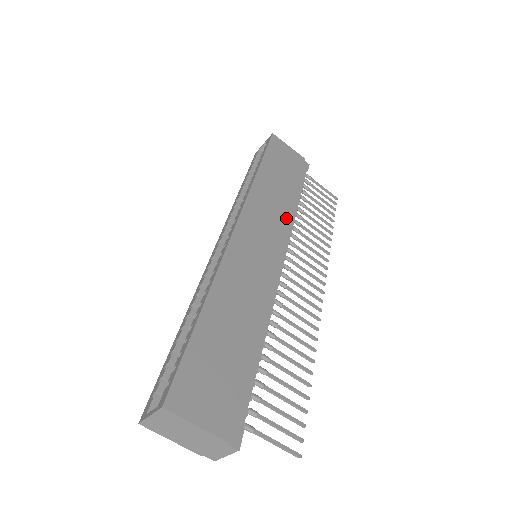
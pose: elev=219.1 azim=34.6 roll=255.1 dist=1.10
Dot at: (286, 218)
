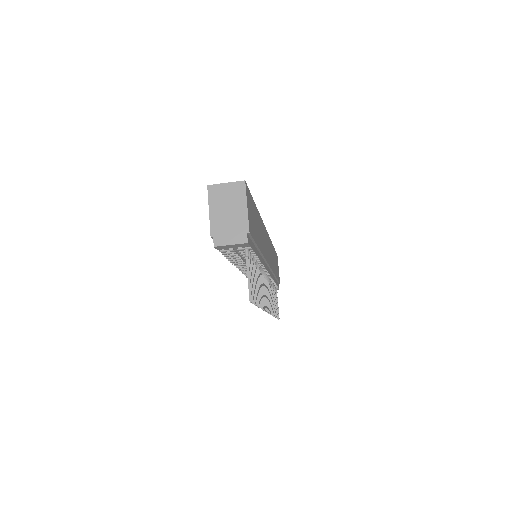
Dot at: (273, 270)
